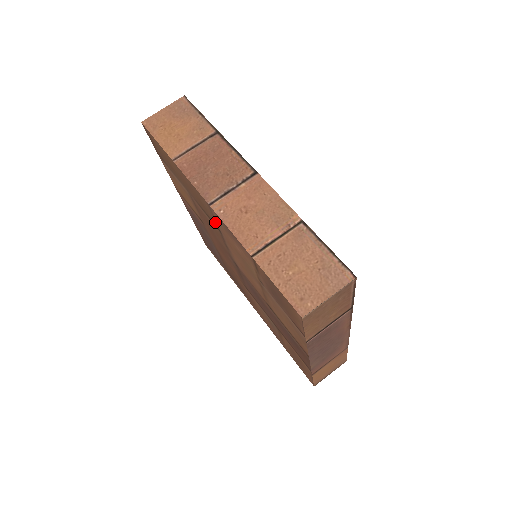
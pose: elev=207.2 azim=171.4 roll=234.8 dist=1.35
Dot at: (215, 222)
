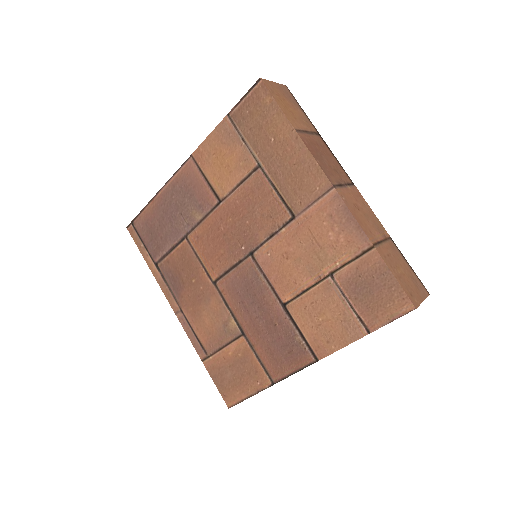
Dot at: (303, 204)
